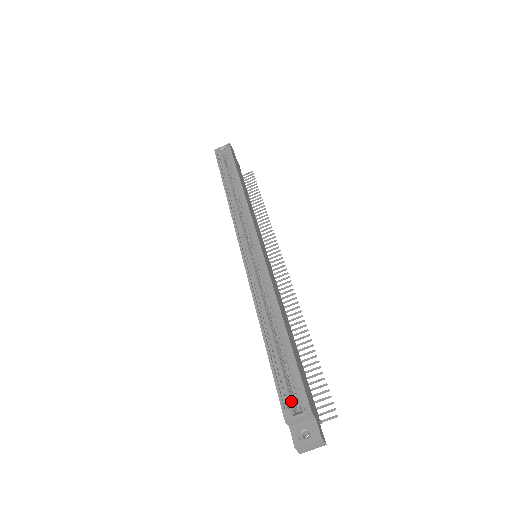
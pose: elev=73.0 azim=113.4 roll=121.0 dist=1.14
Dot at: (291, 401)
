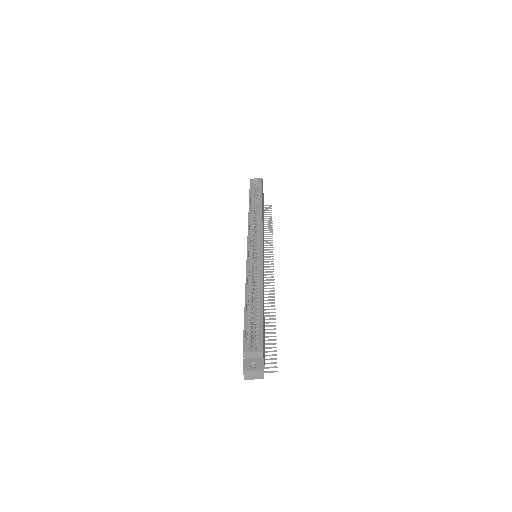
Dot at: (251, 343)
